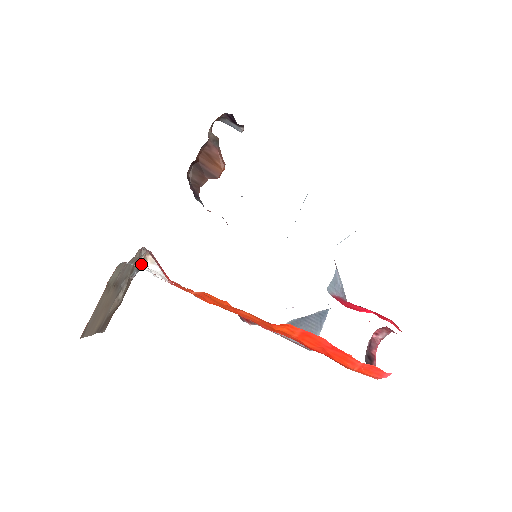
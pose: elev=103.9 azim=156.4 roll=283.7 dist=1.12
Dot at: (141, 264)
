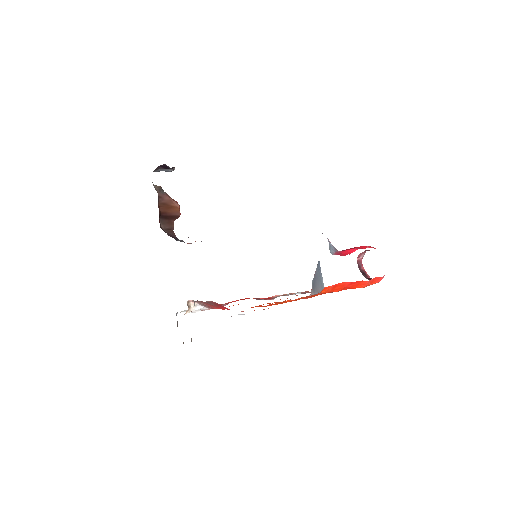
Dot at: (188, 312)
